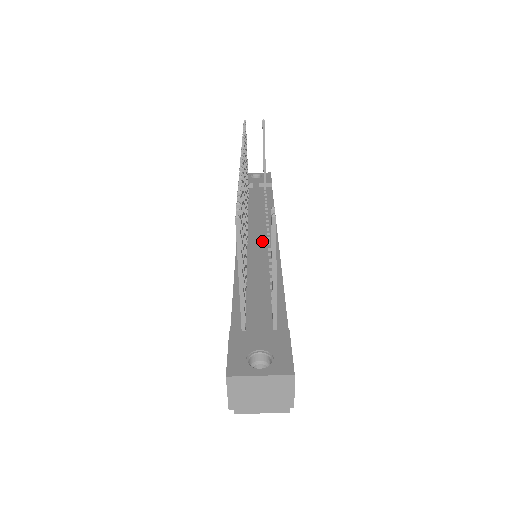
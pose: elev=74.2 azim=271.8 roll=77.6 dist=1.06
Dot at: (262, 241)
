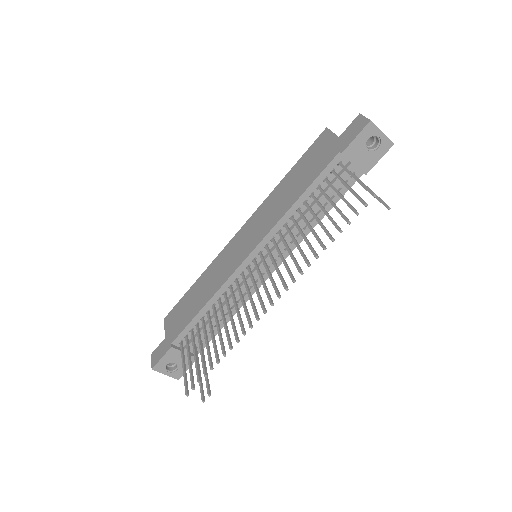
Dot at: (261, 269)
